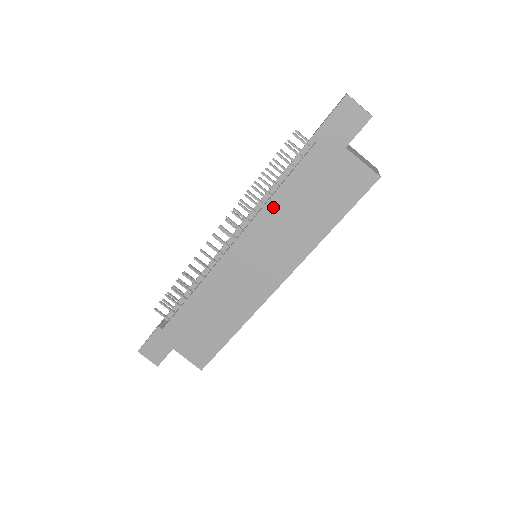
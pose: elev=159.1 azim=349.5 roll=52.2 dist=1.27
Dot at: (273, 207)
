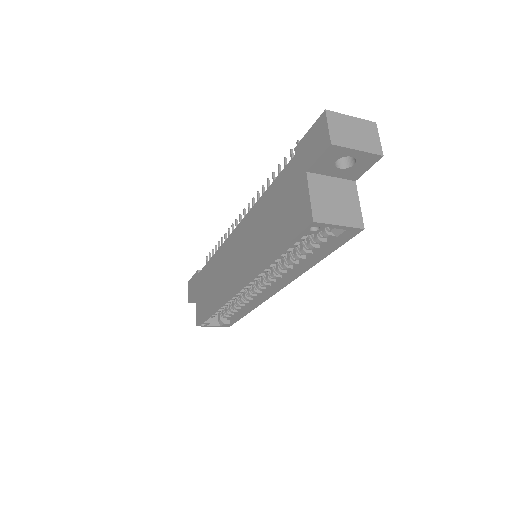
Dot at: (258, 208)
